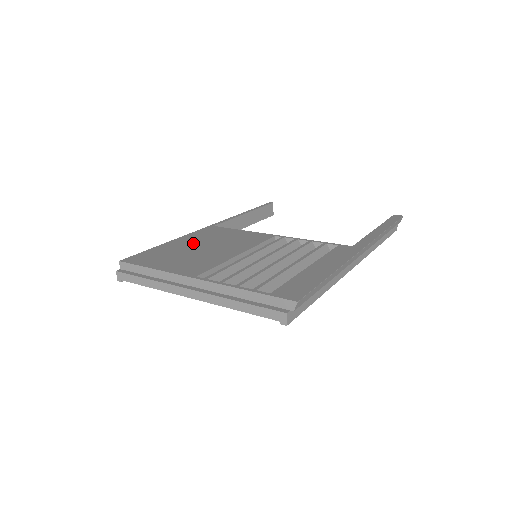
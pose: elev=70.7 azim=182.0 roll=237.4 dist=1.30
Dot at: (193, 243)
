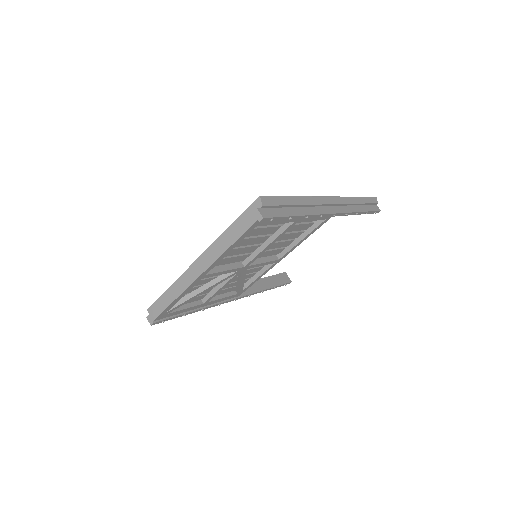
Dot at: occluded
